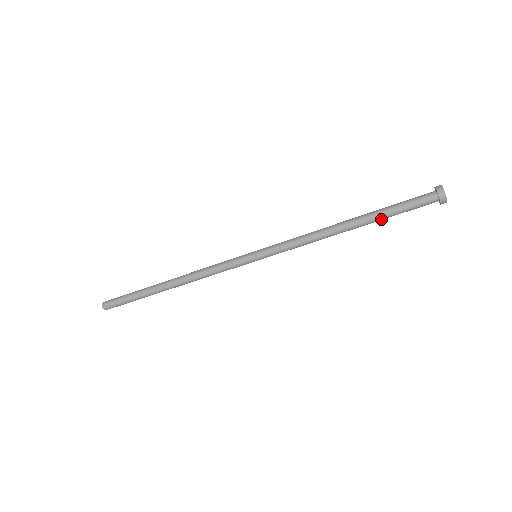
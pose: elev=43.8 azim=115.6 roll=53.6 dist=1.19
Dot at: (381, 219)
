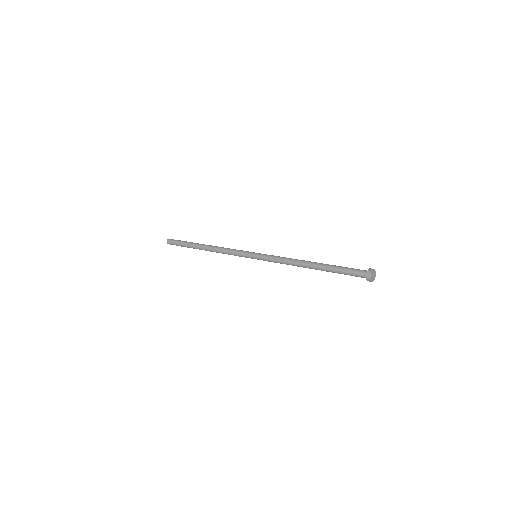
Dot at: occluded
